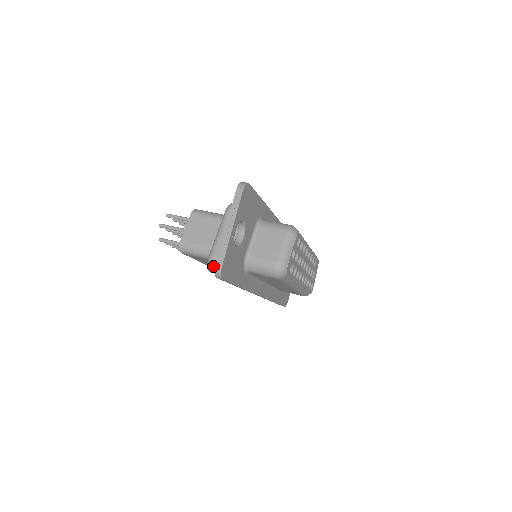
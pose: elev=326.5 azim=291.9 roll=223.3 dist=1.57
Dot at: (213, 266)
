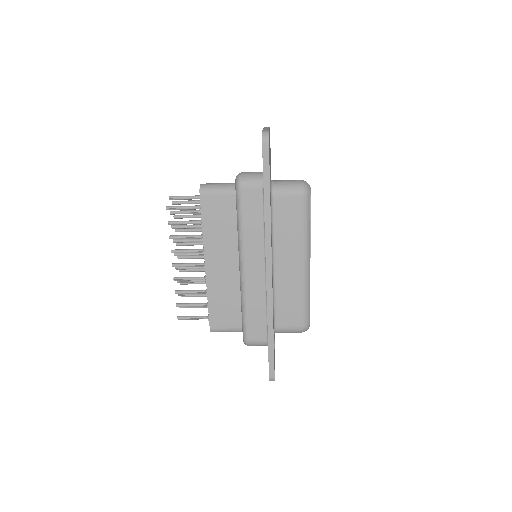
Dot at: (243, 176)
